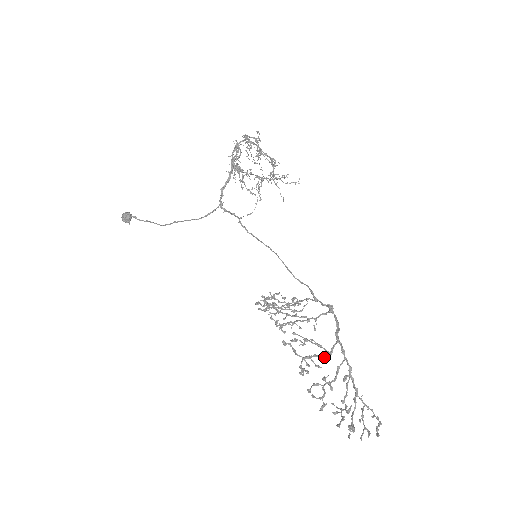
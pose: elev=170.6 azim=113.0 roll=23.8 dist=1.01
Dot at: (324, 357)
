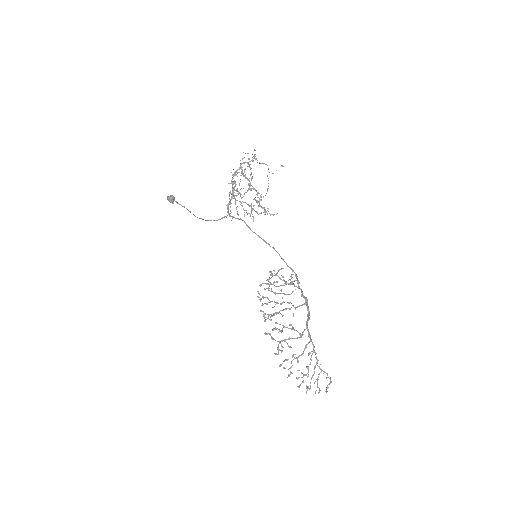
Dot at: occluded
